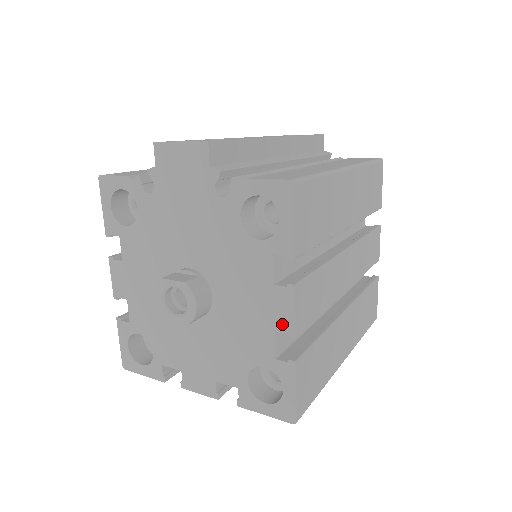
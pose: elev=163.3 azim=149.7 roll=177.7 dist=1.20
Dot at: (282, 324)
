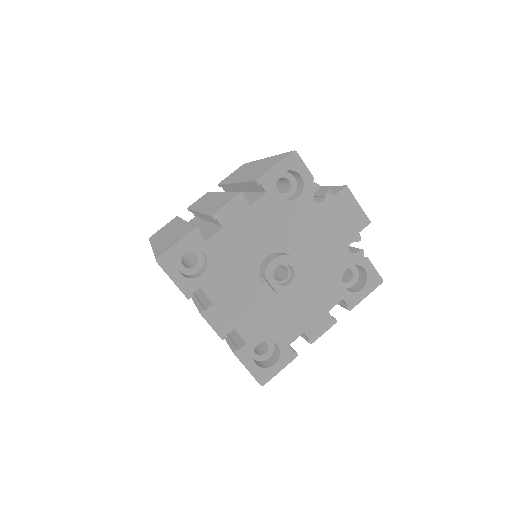
Dot at: (312, 333)
